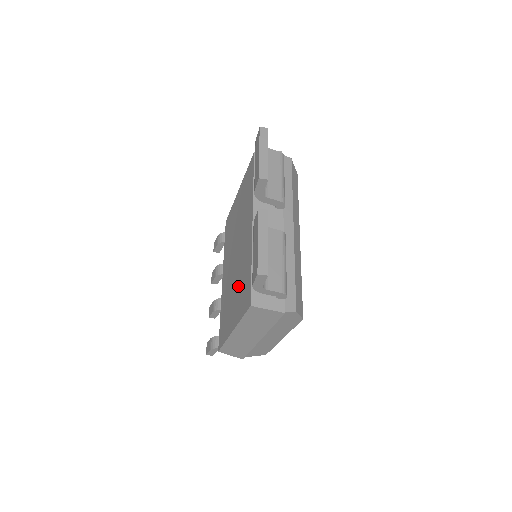
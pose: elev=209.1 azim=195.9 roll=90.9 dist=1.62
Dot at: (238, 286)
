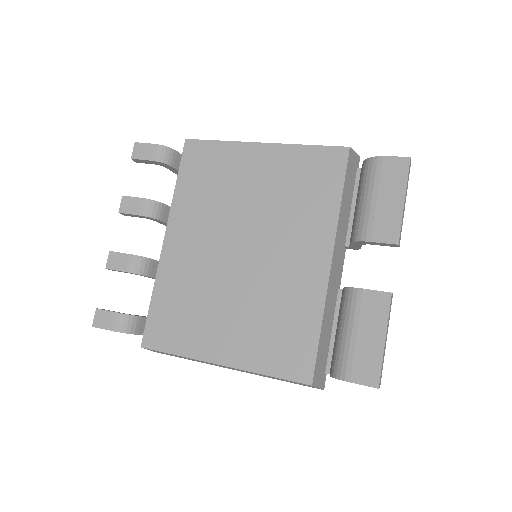
Dot at: (256, 315)
